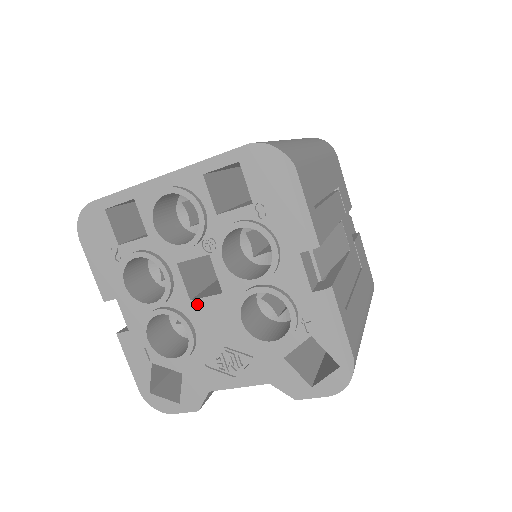
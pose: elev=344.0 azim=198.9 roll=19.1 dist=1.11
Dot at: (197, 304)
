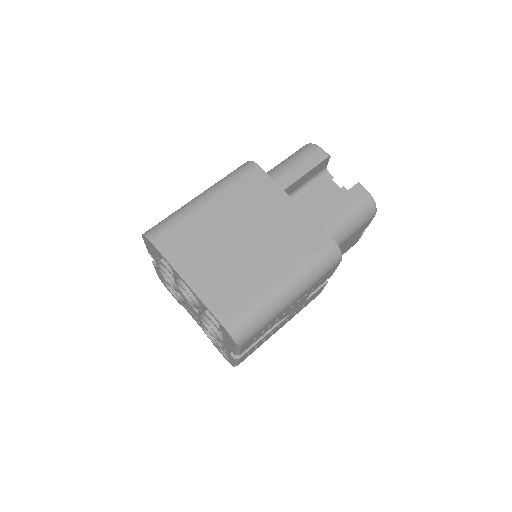
Dot at: (188, 302)
